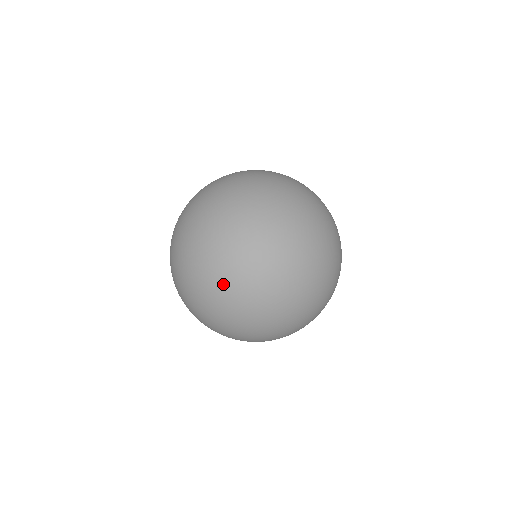
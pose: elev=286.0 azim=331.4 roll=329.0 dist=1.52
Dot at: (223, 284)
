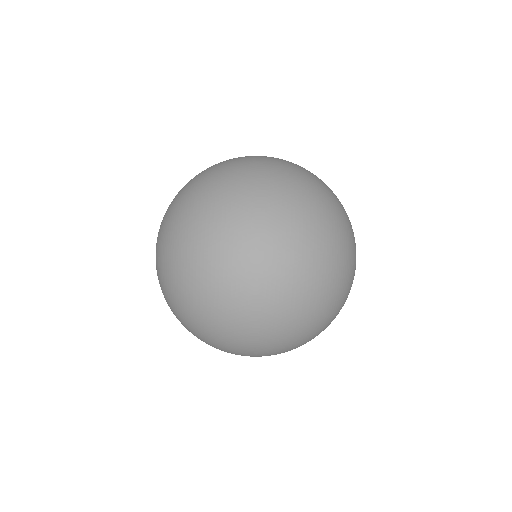
Dot at: (289, 334)
